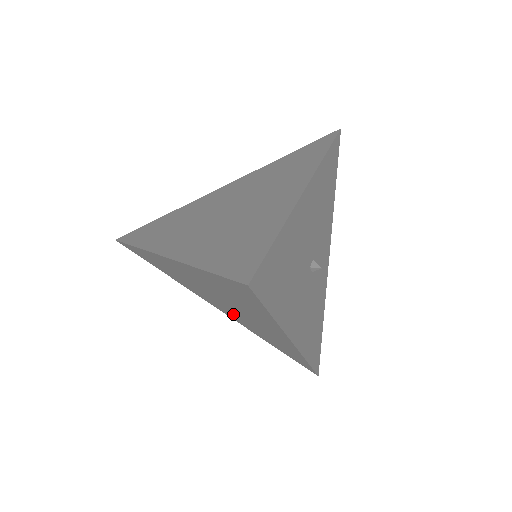
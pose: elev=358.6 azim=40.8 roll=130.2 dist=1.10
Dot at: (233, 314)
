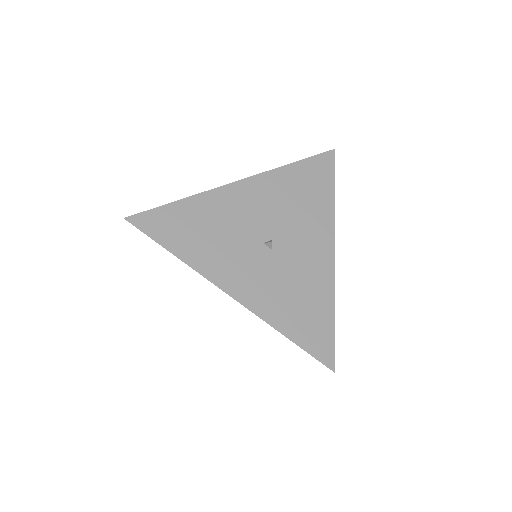
Dot at: occluded
